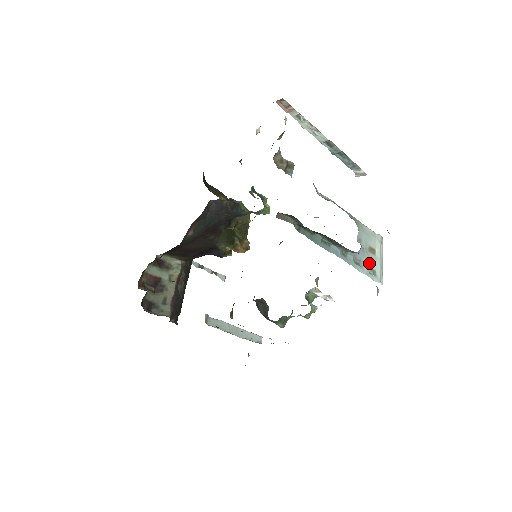
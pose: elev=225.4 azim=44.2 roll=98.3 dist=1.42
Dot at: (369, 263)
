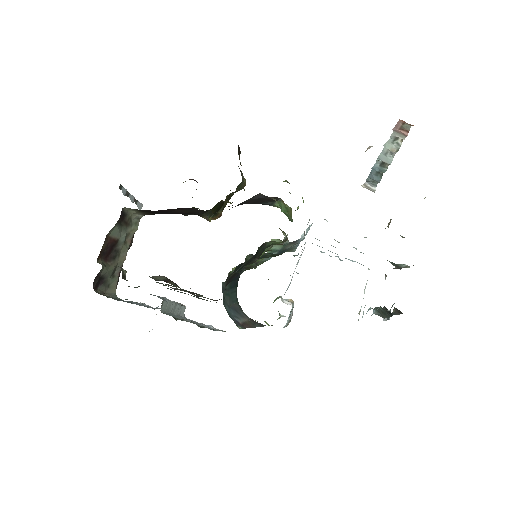
Dot at: occluded
